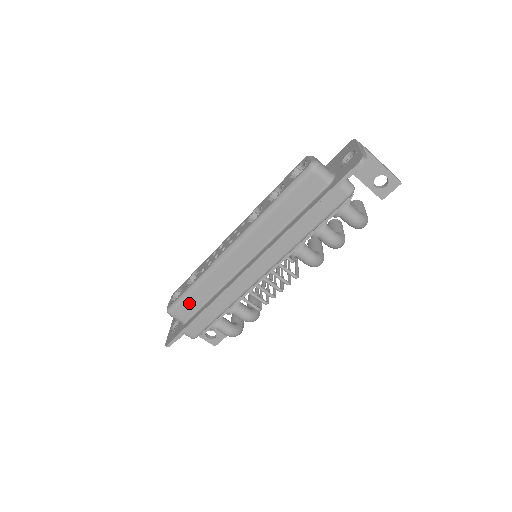
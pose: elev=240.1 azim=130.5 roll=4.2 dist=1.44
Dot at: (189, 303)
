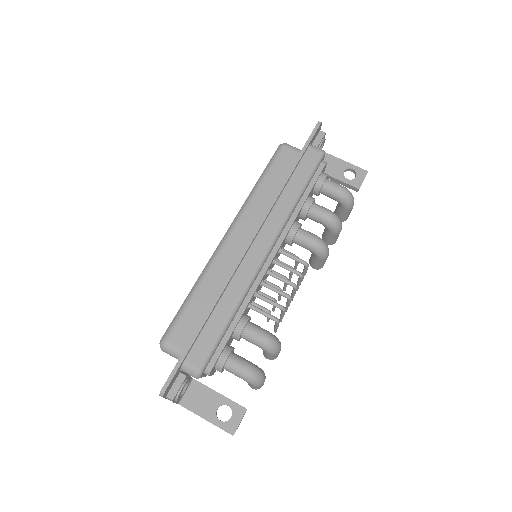
Dot at: (188, 318)
